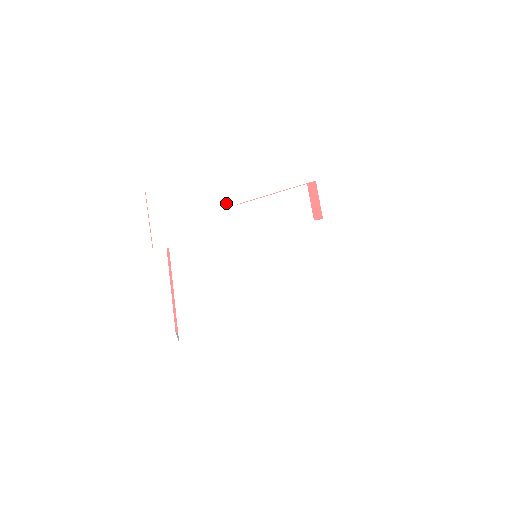
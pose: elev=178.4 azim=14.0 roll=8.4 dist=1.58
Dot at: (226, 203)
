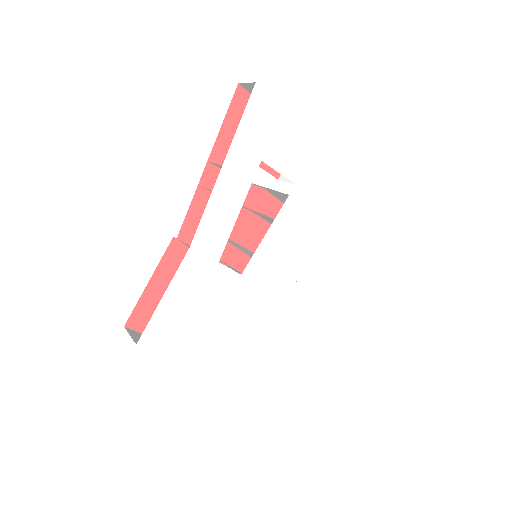
Dot at: (209, 272)
